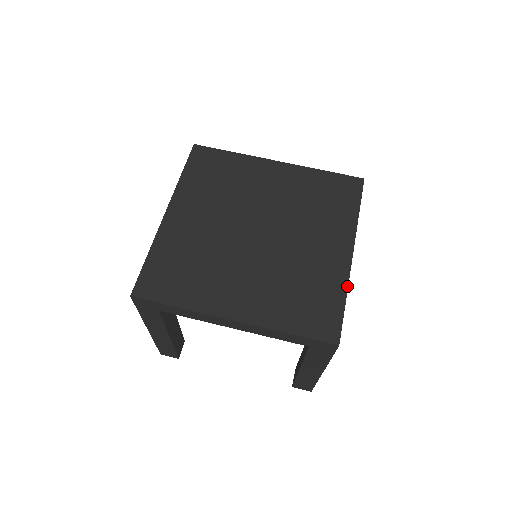
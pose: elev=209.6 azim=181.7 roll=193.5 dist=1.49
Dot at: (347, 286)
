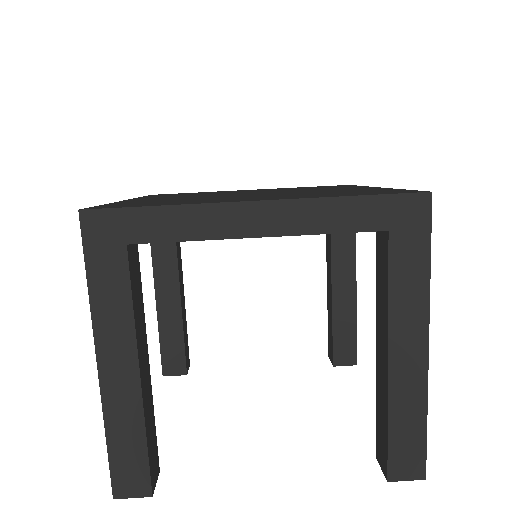
Dot at: occluded
